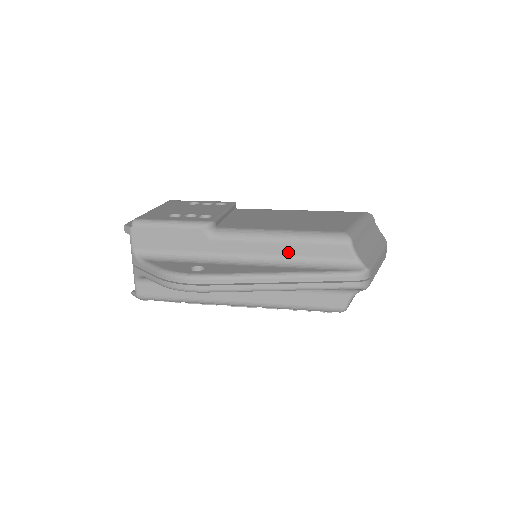
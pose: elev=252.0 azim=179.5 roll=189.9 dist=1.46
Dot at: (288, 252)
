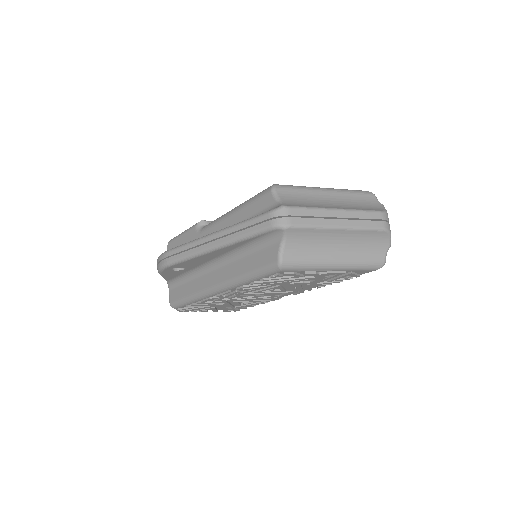
Dot at: (237, 221)
